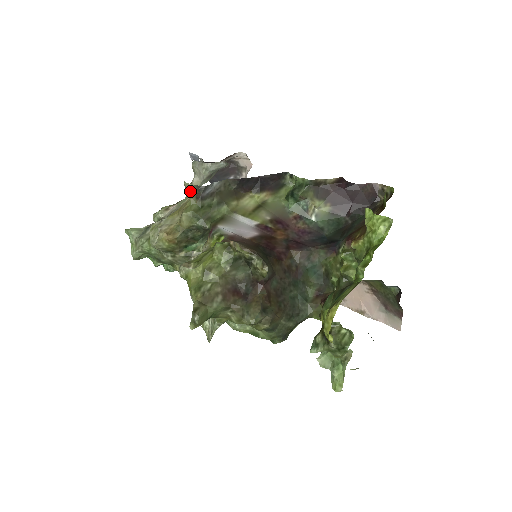
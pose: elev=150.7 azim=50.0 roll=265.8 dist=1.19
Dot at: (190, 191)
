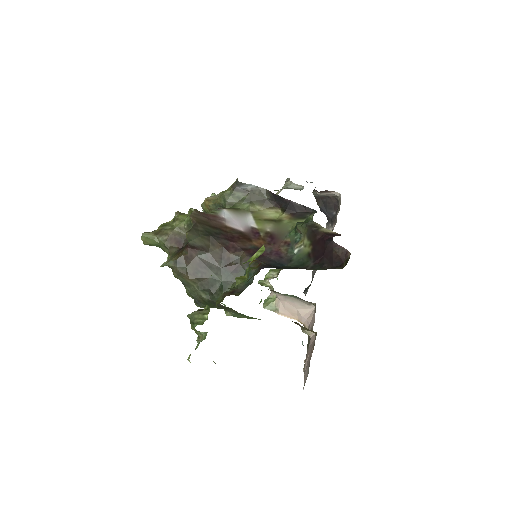
Dot at: (235, 181)
